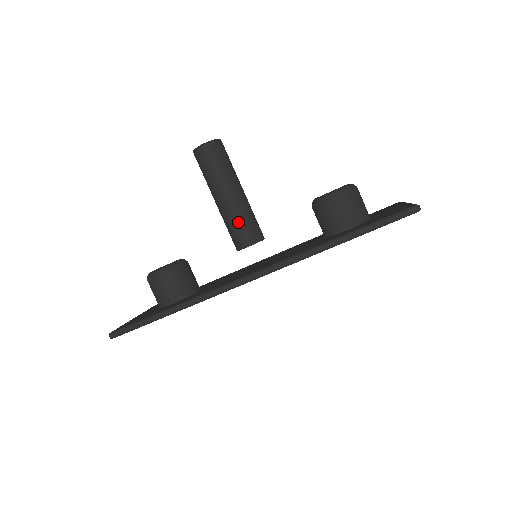
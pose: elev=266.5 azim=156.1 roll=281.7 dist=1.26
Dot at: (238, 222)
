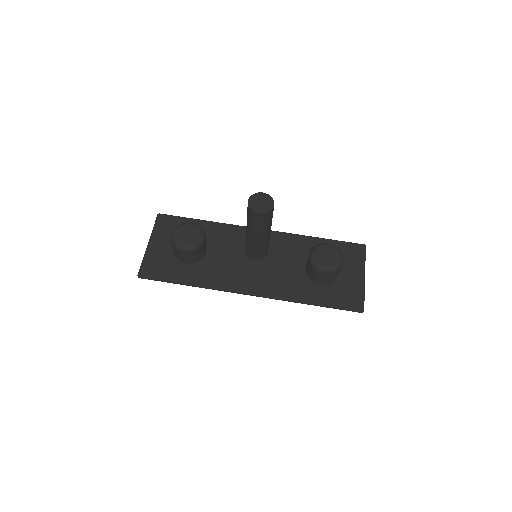
Dot at: (256, 251)
